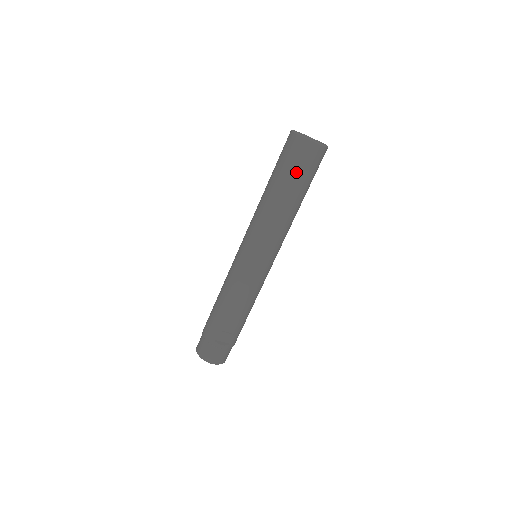
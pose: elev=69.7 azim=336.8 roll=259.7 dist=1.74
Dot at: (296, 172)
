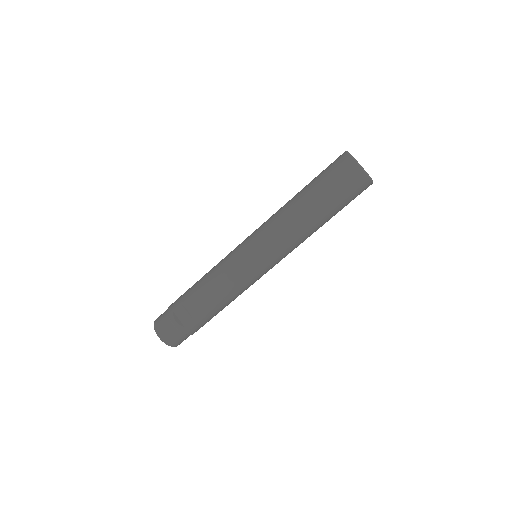
Dot at: (327, 184)
